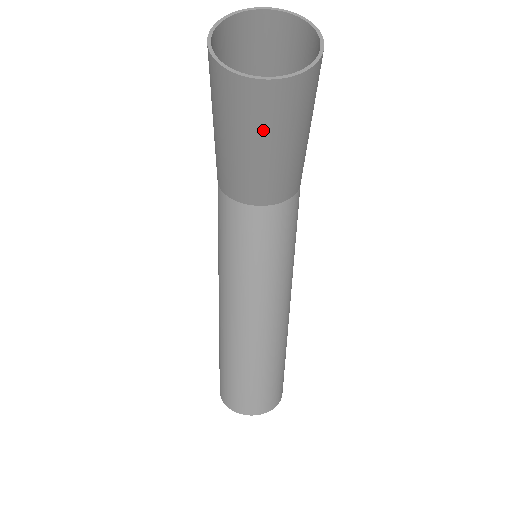
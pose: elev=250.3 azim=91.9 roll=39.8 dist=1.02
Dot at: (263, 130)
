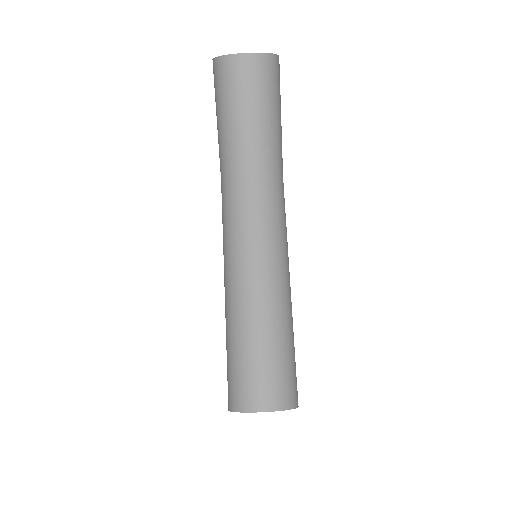
Dot at: (248, 94)
